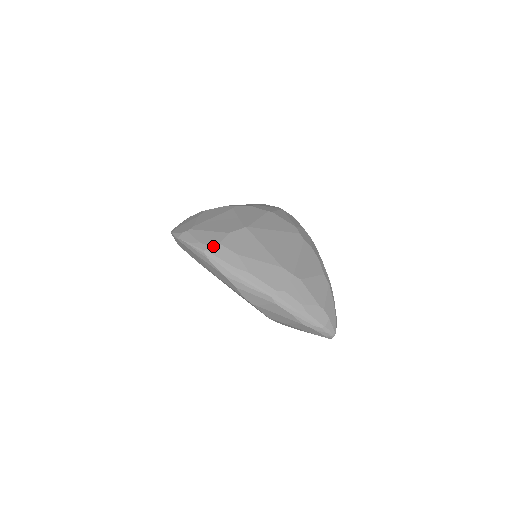
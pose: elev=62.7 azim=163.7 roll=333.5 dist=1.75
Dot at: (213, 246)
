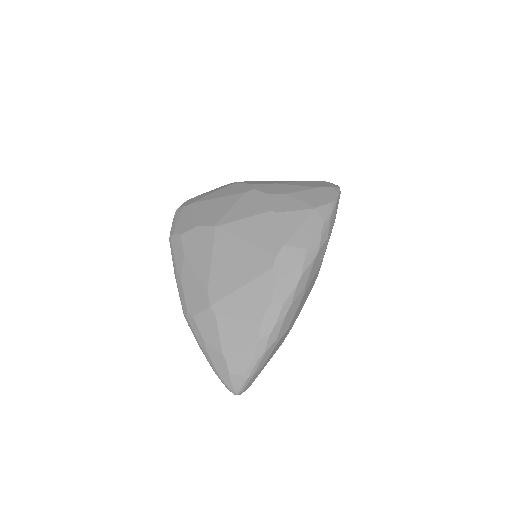
Dot at: (176, 235)
